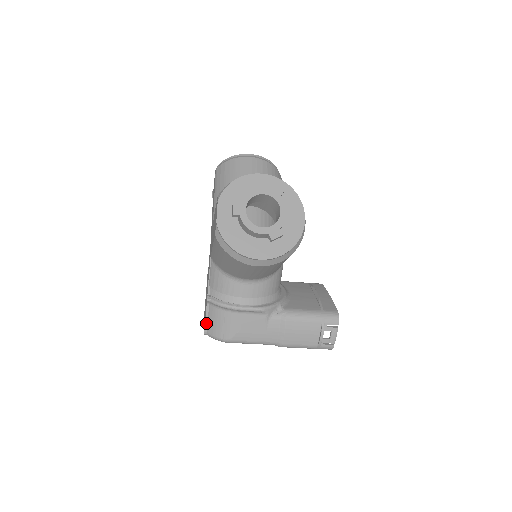
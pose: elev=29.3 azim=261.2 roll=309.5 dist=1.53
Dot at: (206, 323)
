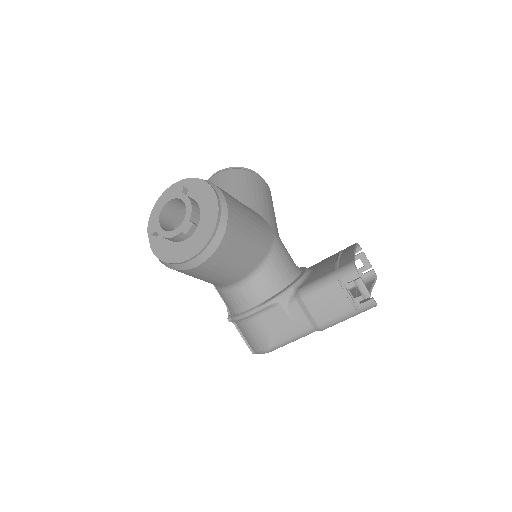
Dot at: (246, 342)
